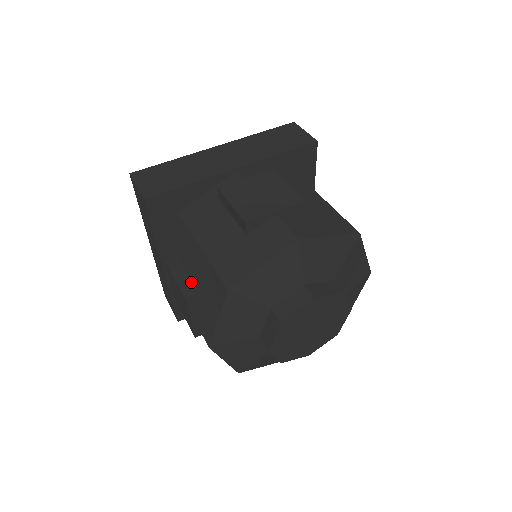
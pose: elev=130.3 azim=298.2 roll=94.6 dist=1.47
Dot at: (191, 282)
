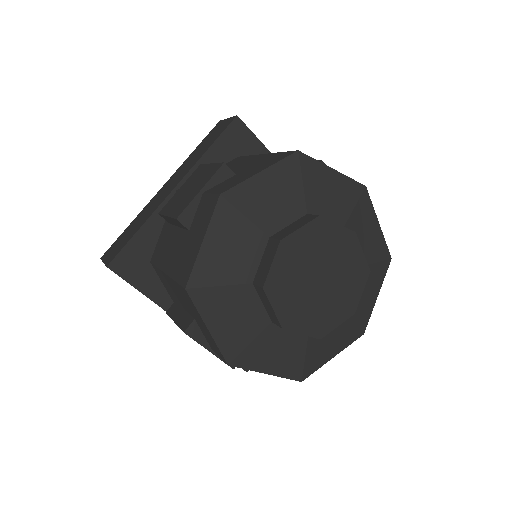
Dot at: (186, 314)
